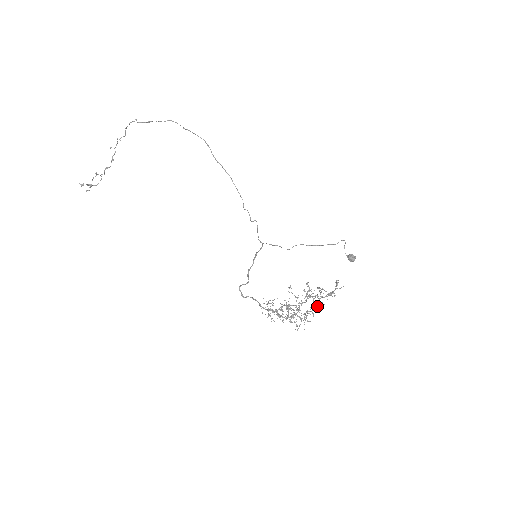
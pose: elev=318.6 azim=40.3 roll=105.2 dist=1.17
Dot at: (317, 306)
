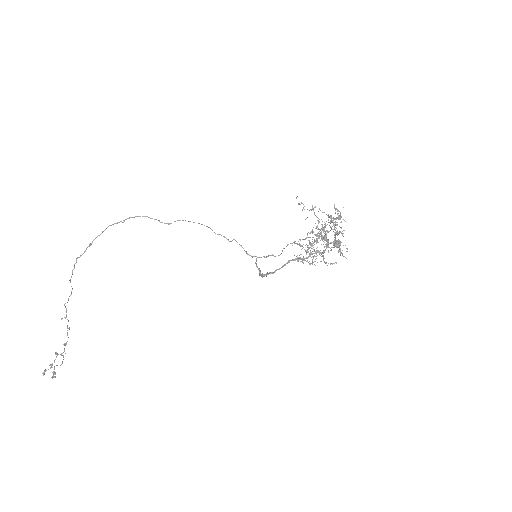
Dot at: (339, 232)
